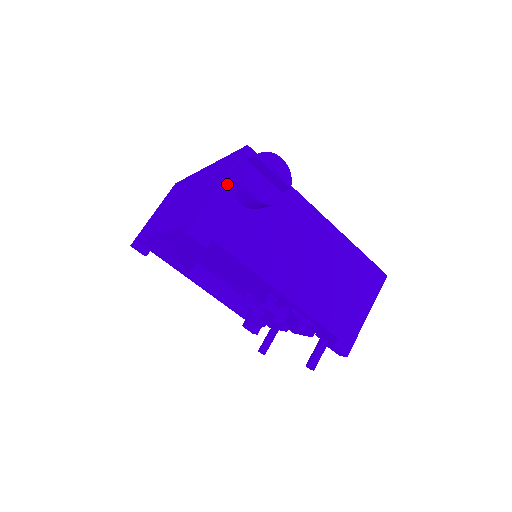
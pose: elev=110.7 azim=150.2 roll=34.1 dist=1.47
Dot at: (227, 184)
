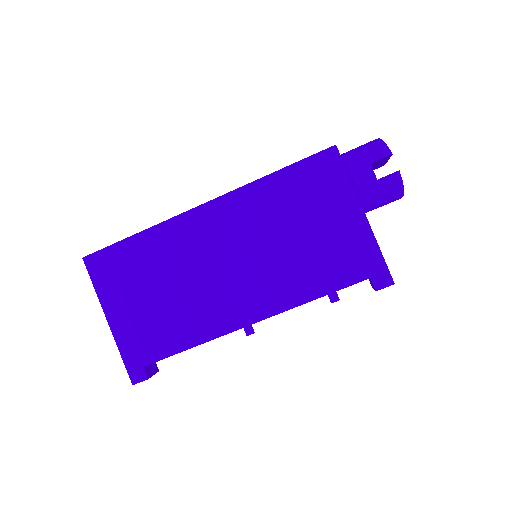
Dot at: (360, 204)
